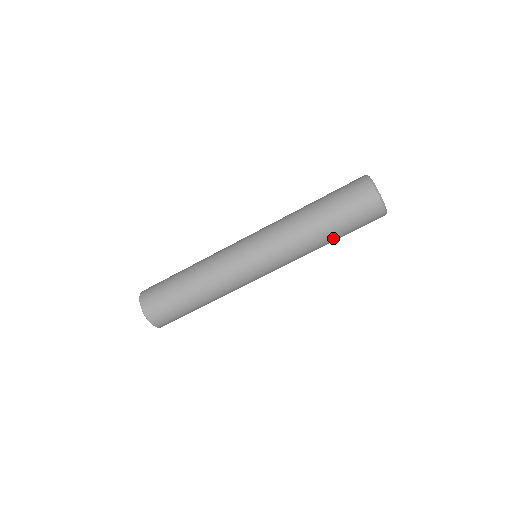
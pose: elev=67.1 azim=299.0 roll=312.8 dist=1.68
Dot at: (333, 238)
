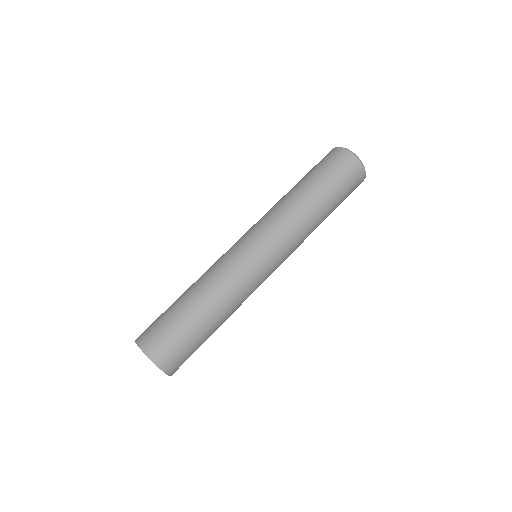
Dot at: (310, 187)
